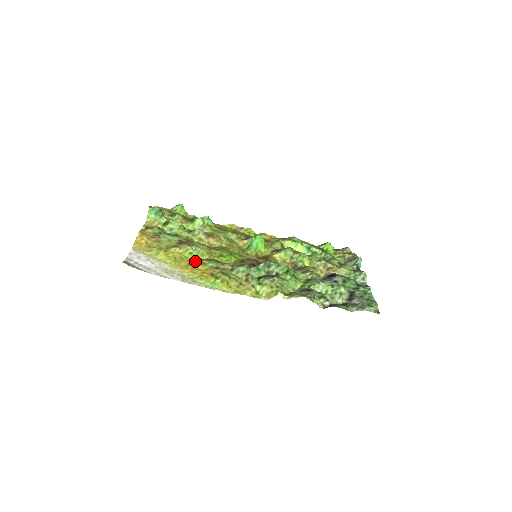
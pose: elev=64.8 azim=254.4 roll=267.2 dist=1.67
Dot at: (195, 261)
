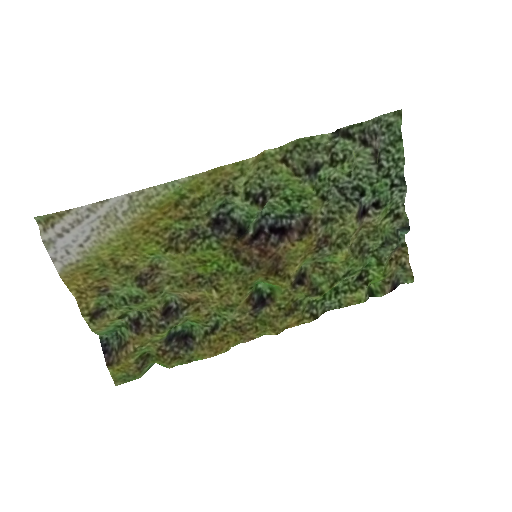
Dot at: (157, 241)
